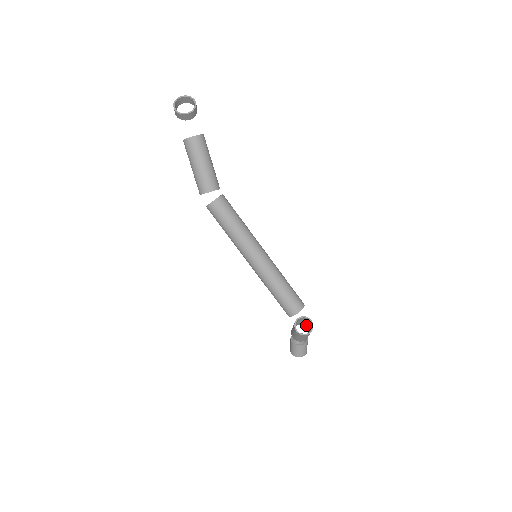
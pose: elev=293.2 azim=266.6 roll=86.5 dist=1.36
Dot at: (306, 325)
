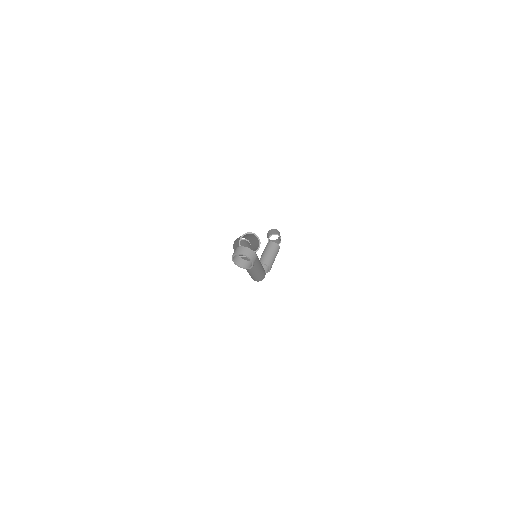
Dot at: (276, 253)
